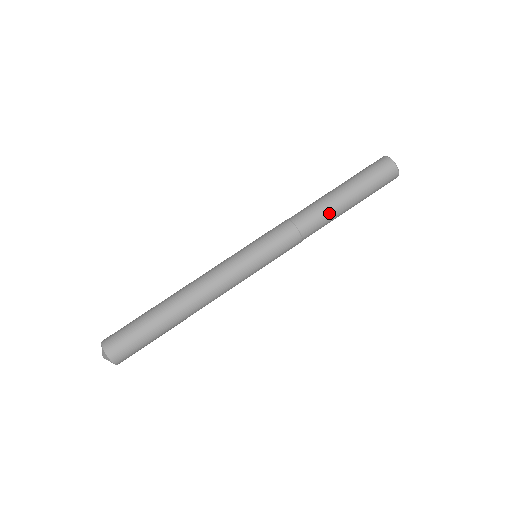
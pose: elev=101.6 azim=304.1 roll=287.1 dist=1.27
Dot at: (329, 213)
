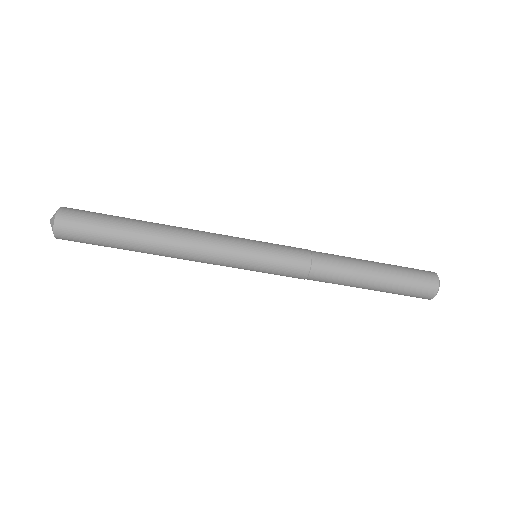
Dot at: occluded
